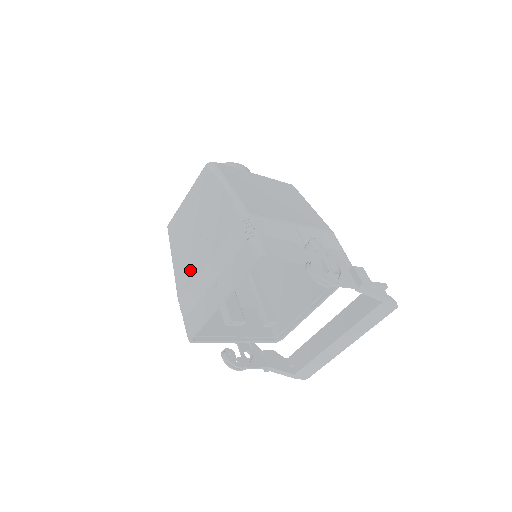
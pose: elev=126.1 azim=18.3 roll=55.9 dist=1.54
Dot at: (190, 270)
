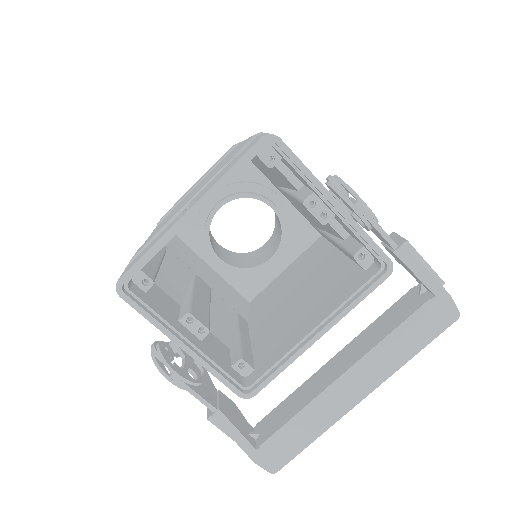
Dot at: (165, 222)
